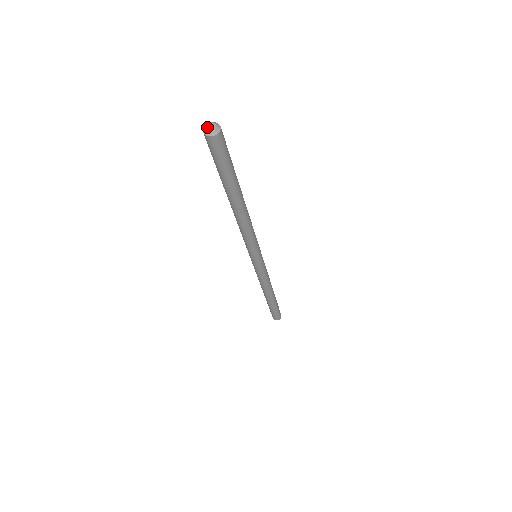
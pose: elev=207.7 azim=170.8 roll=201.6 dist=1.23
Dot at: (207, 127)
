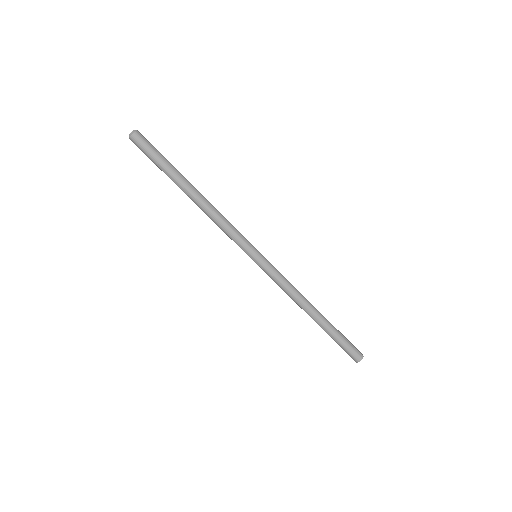
Dot at: (131, 134)
